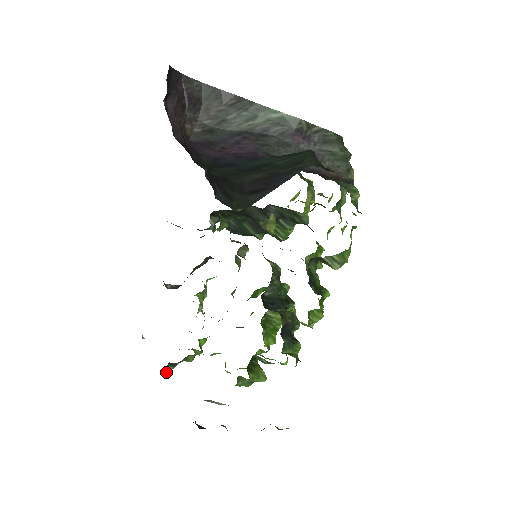
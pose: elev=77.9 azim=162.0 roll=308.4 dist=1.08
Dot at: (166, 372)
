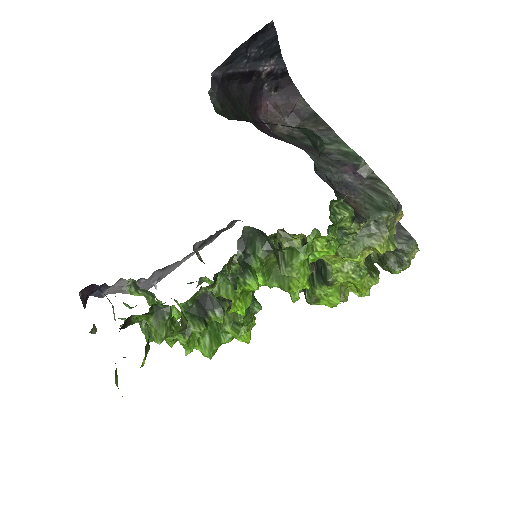
Dot at: (129, 292)
